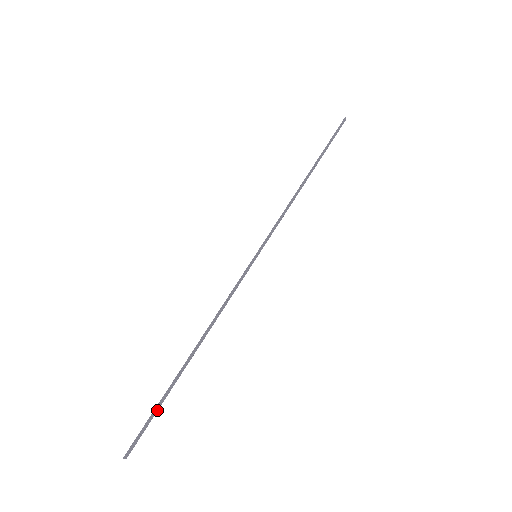
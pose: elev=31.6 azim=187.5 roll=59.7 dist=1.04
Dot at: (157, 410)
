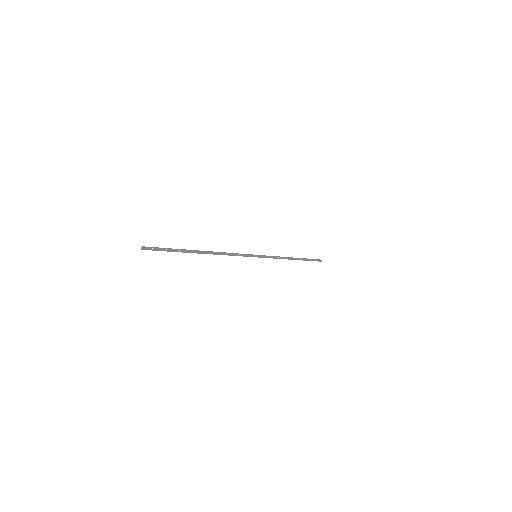
Dot at: (172, 251)
